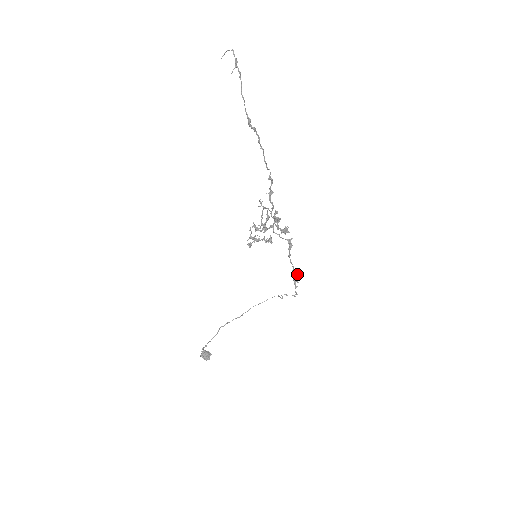
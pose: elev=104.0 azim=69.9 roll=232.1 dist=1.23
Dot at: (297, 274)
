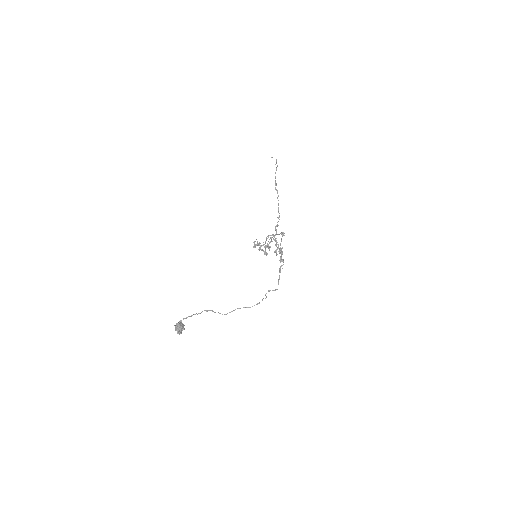
Dot at: (283, 262)
